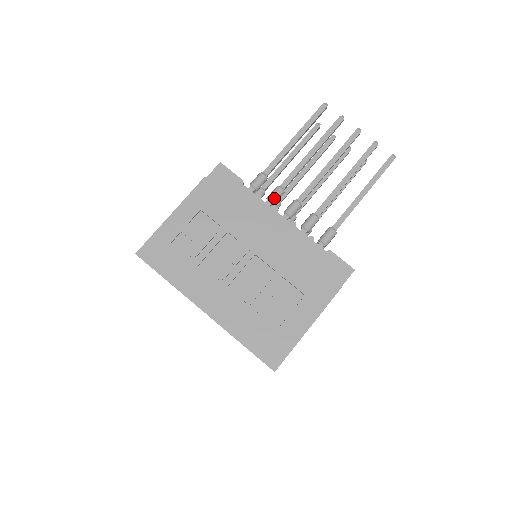
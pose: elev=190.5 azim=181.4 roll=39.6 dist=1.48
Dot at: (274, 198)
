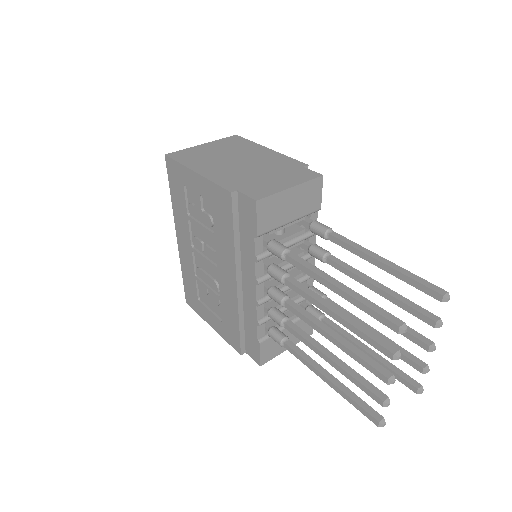
Dot at: (271, 275)
